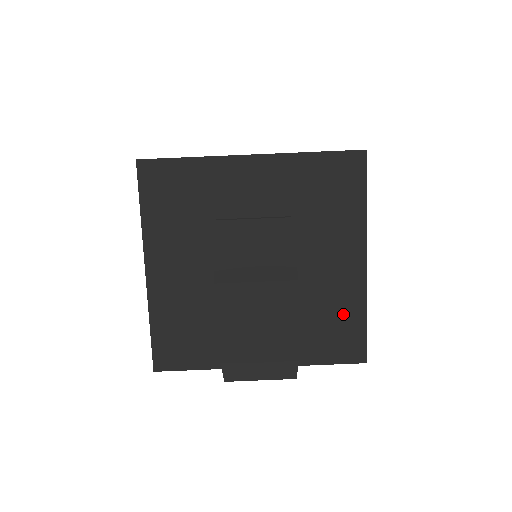
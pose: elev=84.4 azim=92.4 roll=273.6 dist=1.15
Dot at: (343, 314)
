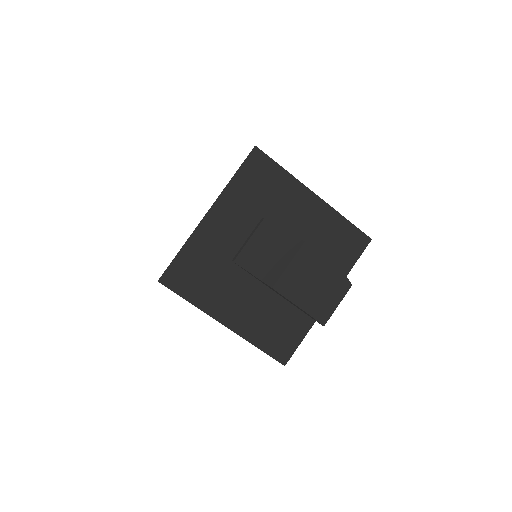
Dot at: (335, 231)
